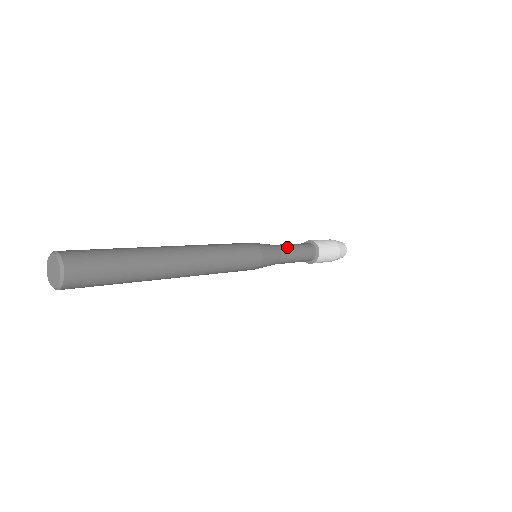
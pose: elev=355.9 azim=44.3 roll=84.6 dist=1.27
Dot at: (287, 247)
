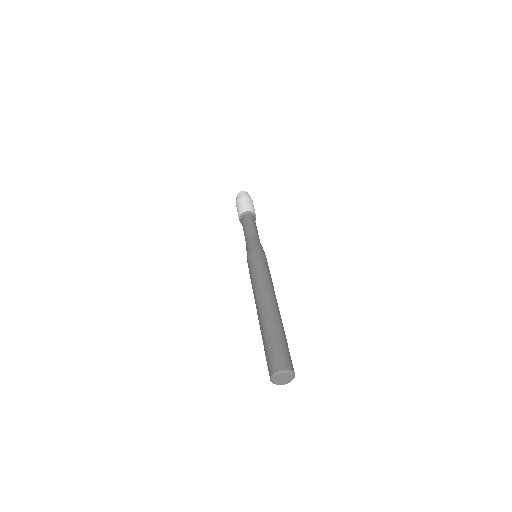
Dot at: (253, 232)
